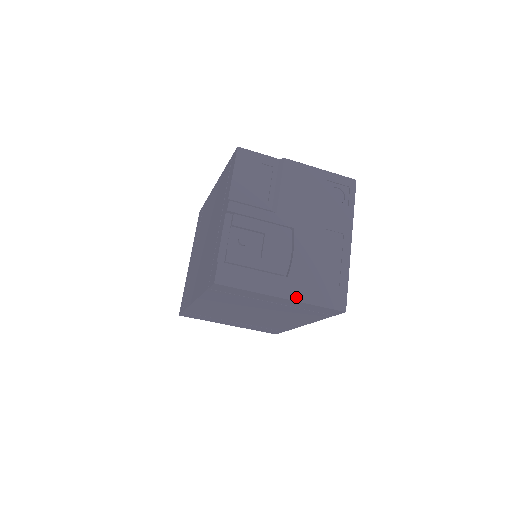
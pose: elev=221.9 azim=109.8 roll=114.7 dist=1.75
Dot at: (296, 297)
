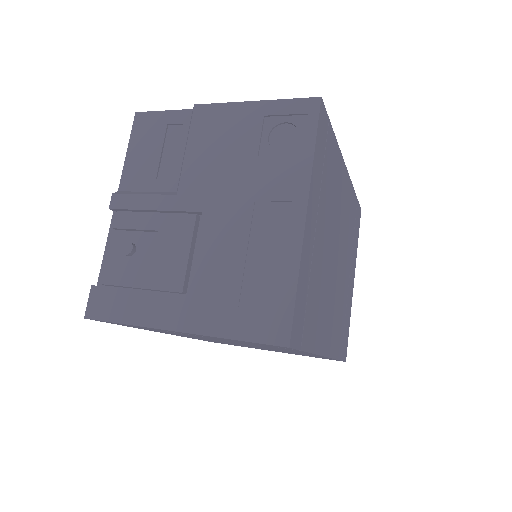
Dot at: (199, 327)
